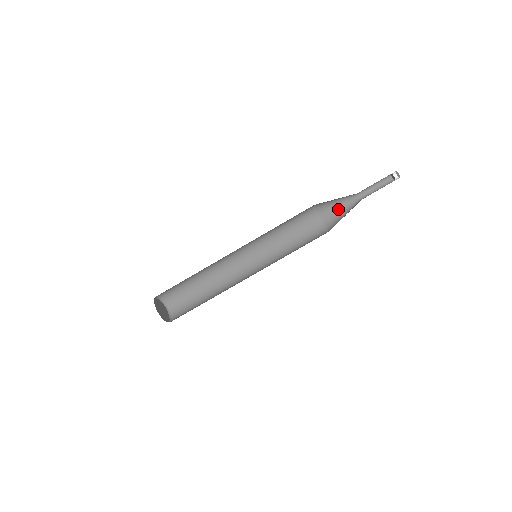
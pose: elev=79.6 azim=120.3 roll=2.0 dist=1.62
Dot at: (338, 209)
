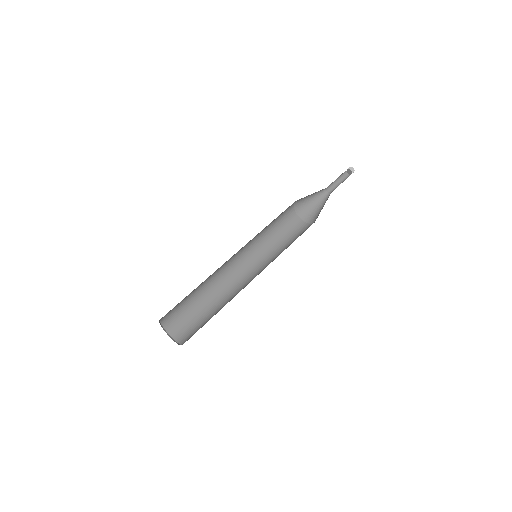
Dot at: (312, 204)
